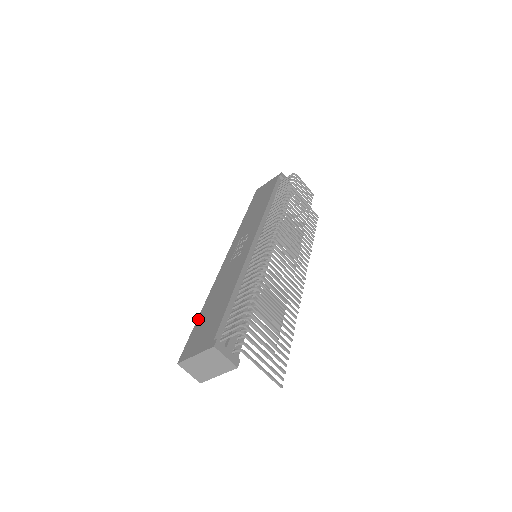
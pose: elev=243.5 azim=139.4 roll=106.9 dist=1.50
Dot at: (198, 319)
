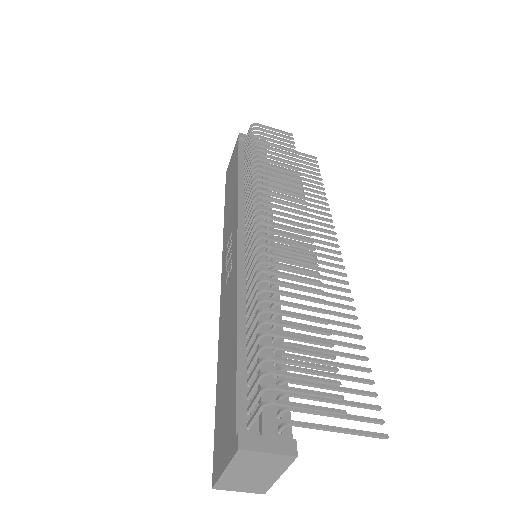
Dot at: (216, 395)
